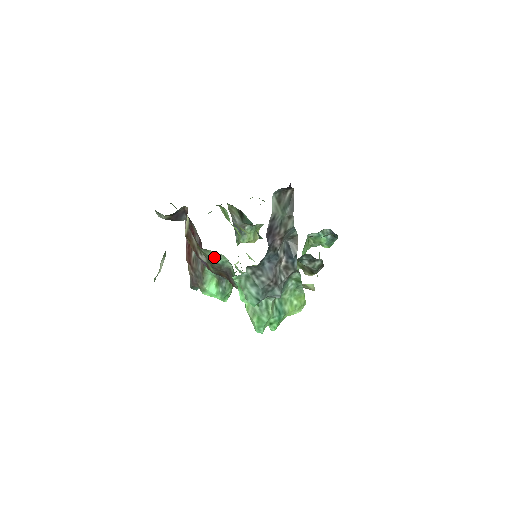
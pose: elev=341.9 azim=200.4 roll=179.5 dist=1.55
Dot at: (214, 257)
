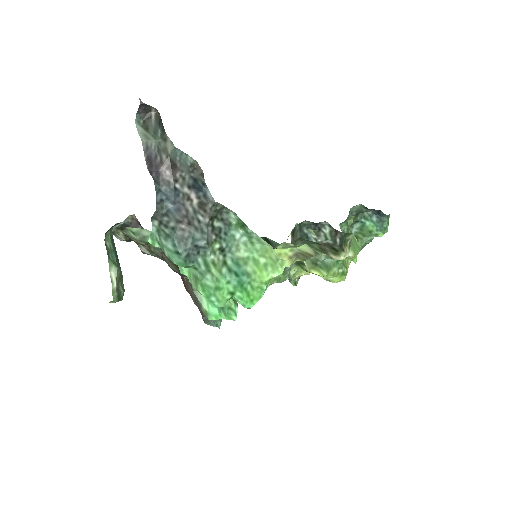
Dot at: (139, 236)
